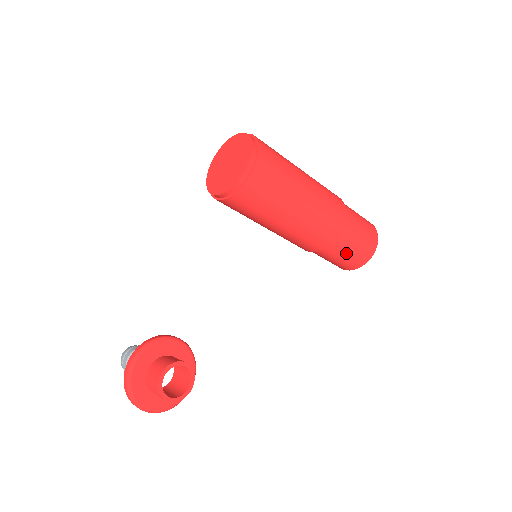
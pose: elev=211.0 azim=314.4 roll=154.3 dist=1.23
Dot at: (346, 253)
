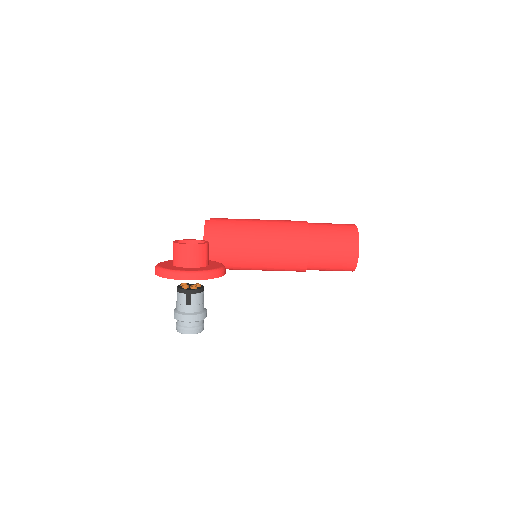
Dot at: (331, 233)
